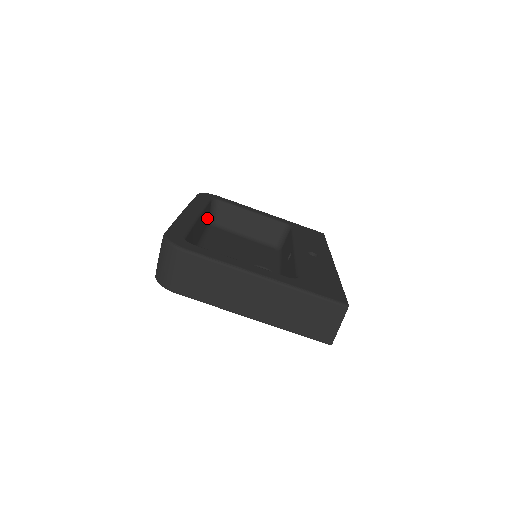
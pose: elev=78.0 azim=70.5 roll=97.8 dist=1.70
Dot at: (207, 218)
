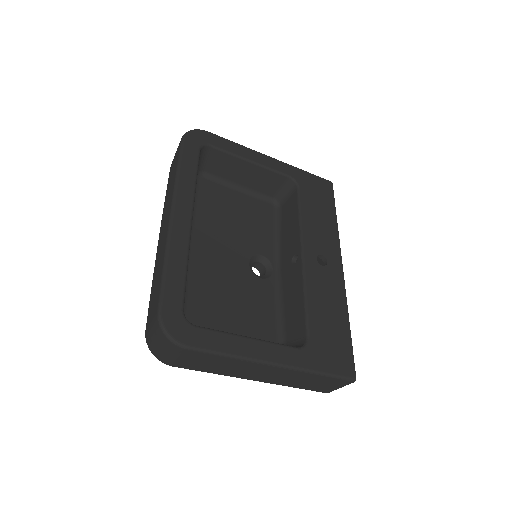
Dot at: occluded
